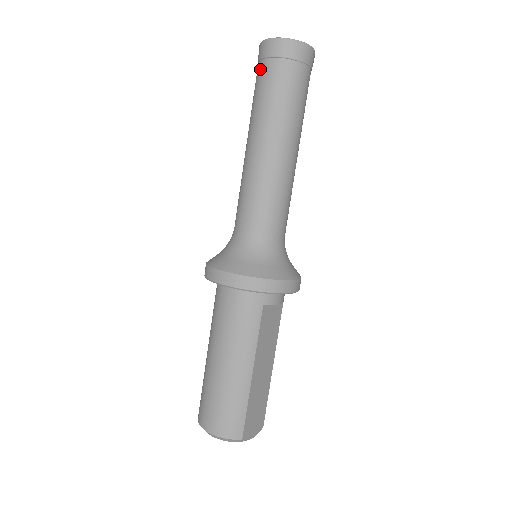
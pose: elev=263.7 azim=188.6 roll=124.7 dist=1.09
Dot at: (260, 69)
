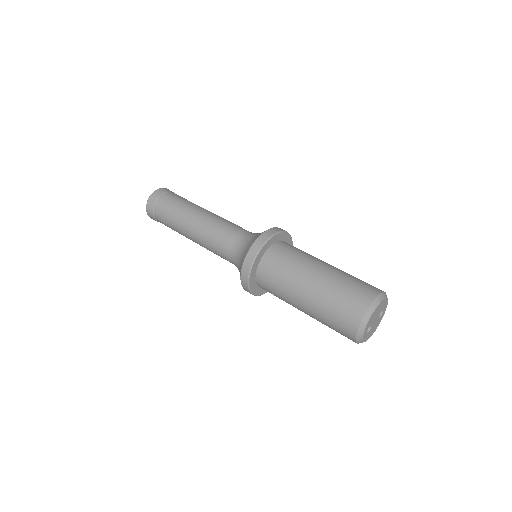
Dot at: (166, 197)
